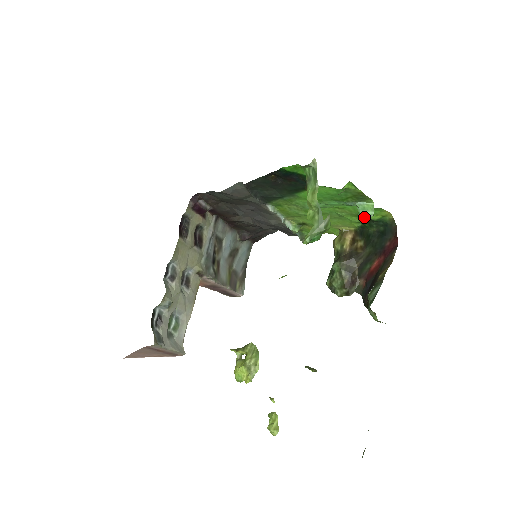
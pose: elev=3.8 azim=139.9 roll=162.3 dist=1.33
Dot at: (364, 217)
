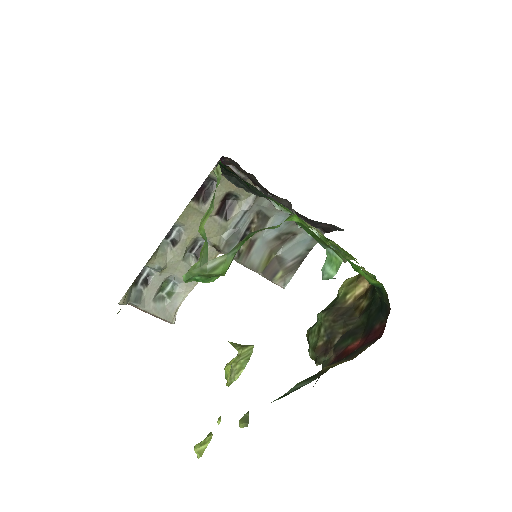
Dot at: (322, 274)
